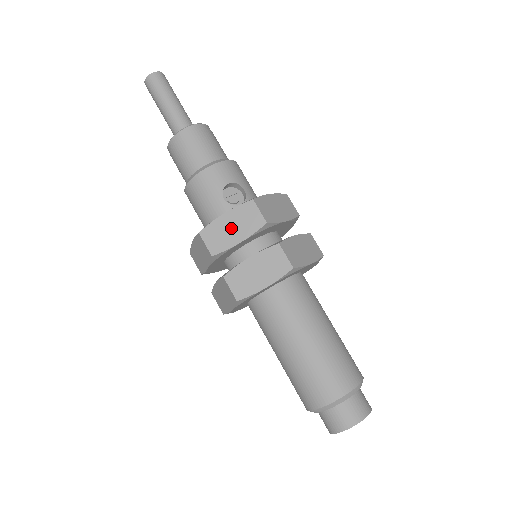
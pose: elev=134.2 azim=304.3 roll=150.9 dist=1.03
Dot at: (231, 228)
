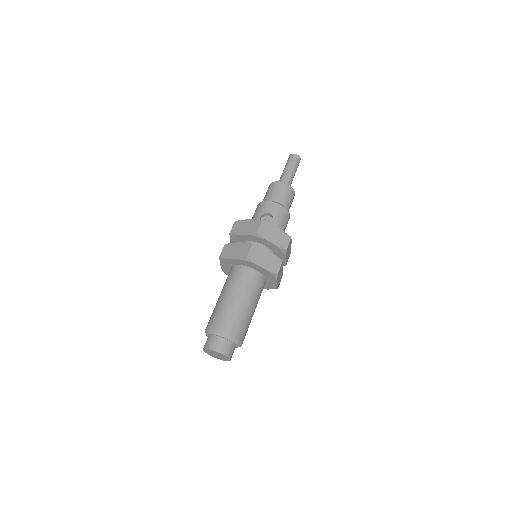
Dot at: (245, 227)
